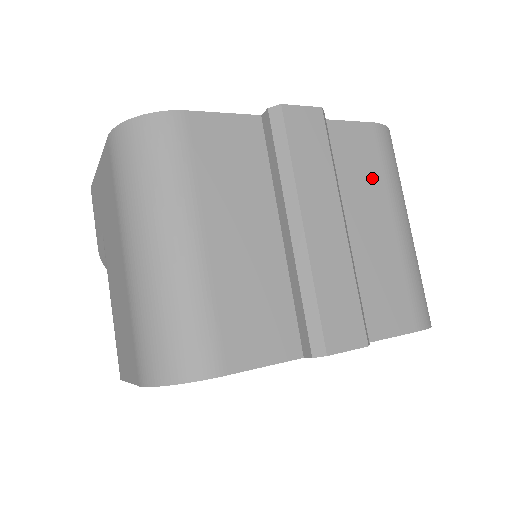
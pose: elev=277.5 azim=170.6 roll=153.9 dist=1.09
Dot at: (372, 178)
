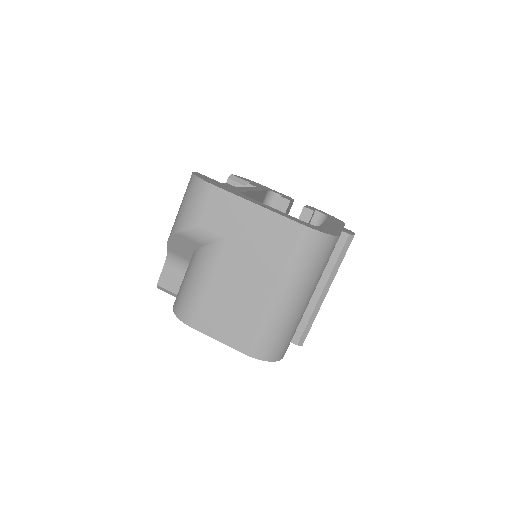
Dot at: occluded
